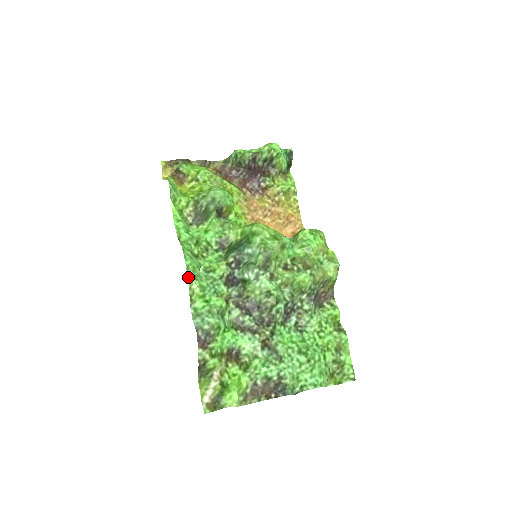
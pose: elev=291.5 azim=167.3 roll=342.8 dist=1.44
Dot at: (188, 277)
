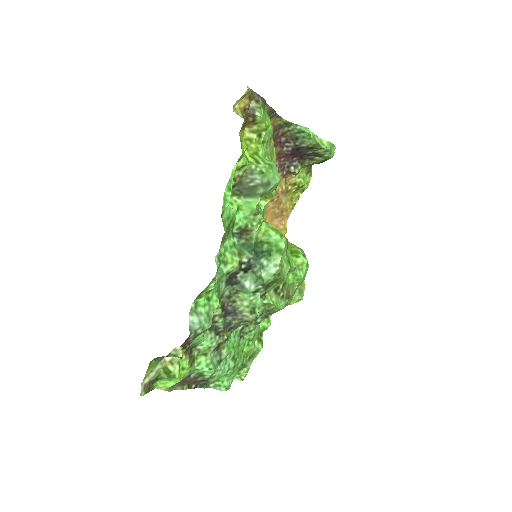
Dot at: (215, 276)
